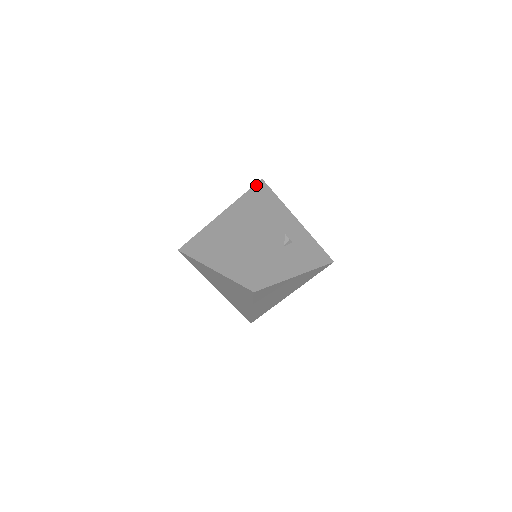
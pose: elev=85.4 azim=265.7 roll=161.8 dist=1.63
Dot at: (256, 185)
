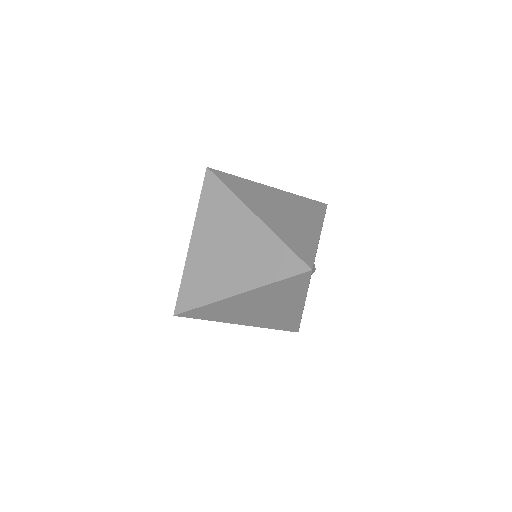
Dot at: (321, 203)
